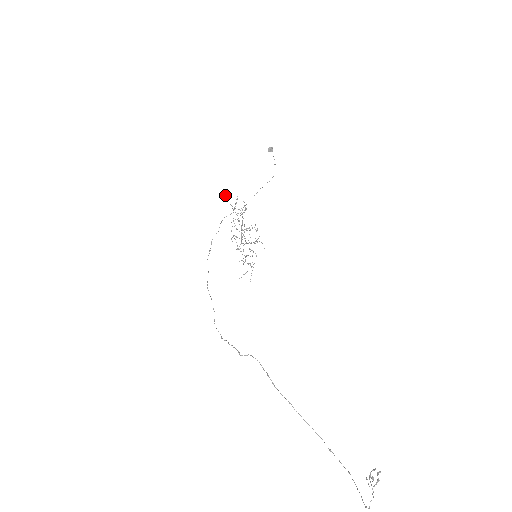
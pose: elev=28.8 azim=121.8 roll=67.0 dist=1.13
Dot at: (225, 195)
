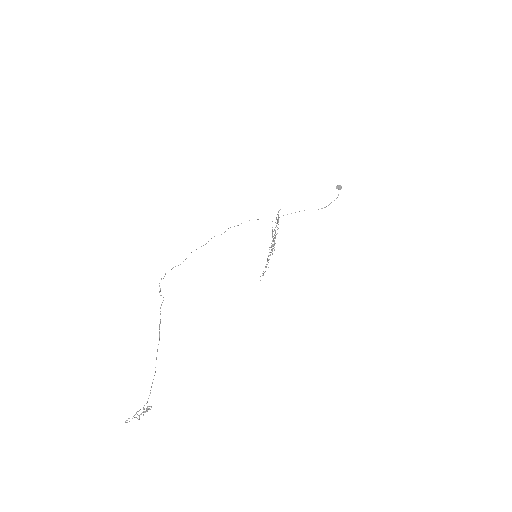
Dot at: (280, 209)
